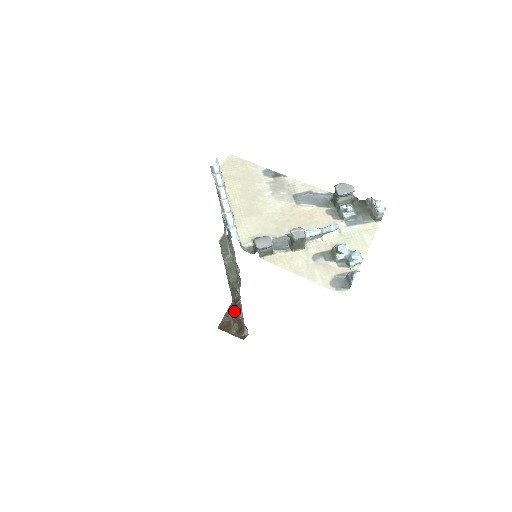
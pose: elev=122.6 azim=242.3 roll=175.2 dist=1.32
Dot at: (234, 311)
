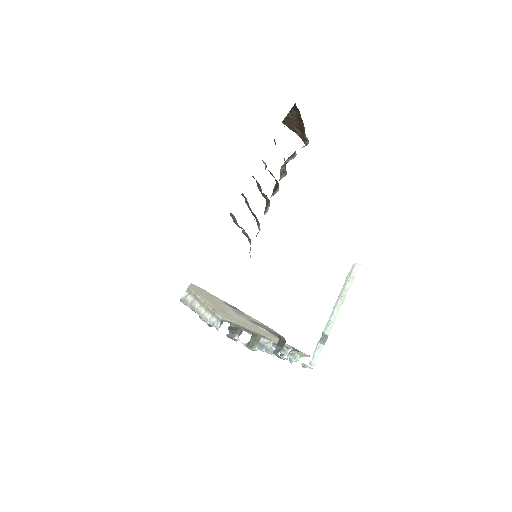
Dot at: (295, 116)
